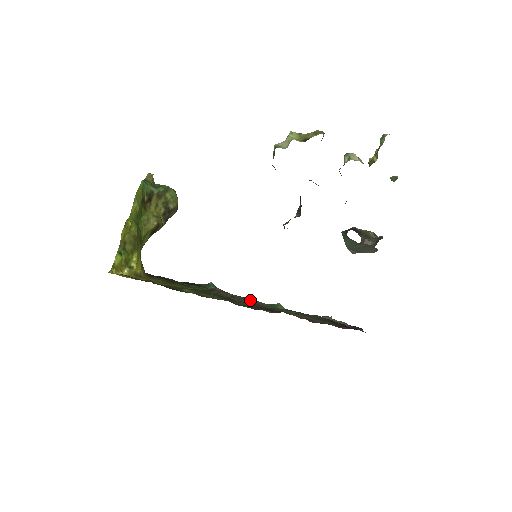
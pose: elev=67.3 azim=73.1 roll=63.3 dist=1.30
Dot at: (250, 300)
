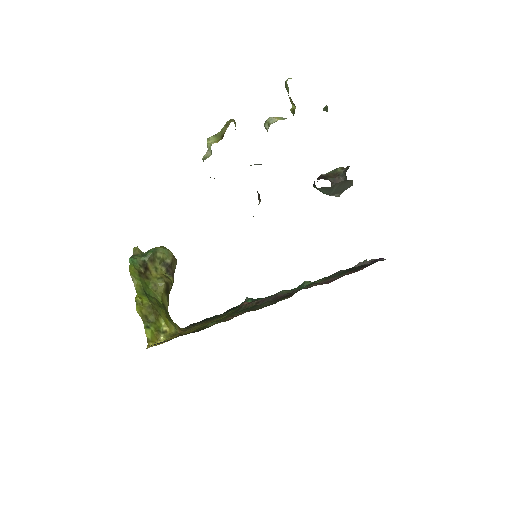
Dot at: occluded
